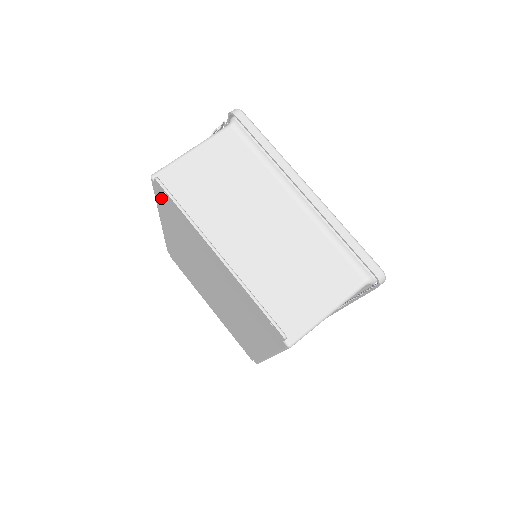
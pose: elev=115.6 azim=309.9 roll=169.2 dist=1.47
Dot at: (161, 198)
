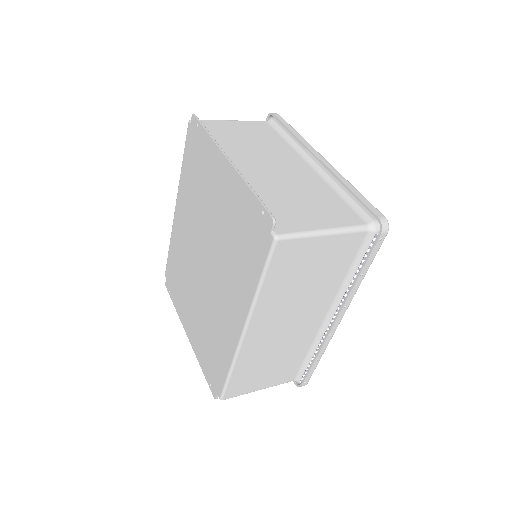
Dot at: (190, 145)
